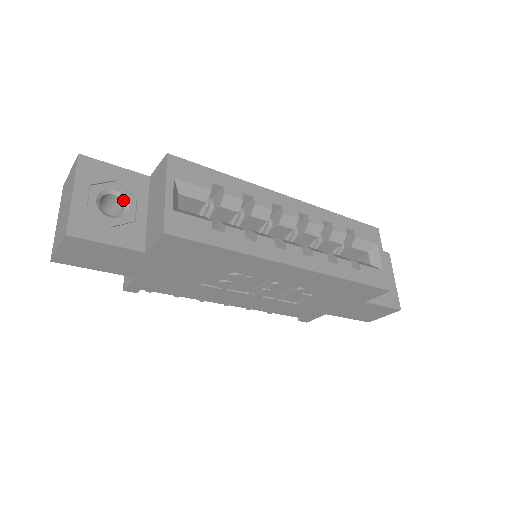
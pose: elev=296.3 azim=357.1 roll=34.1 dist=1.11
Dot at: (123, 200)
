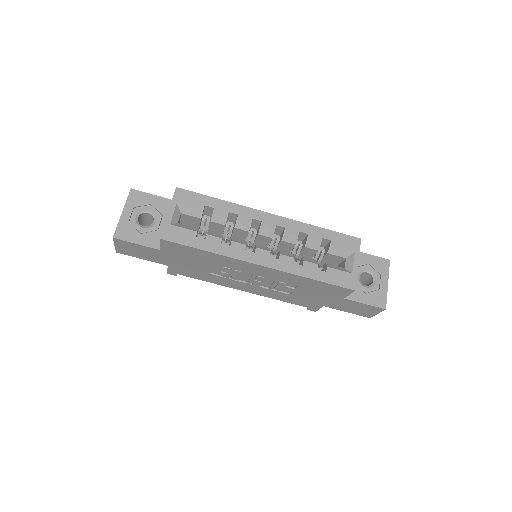
Dot at: (153, 216)
